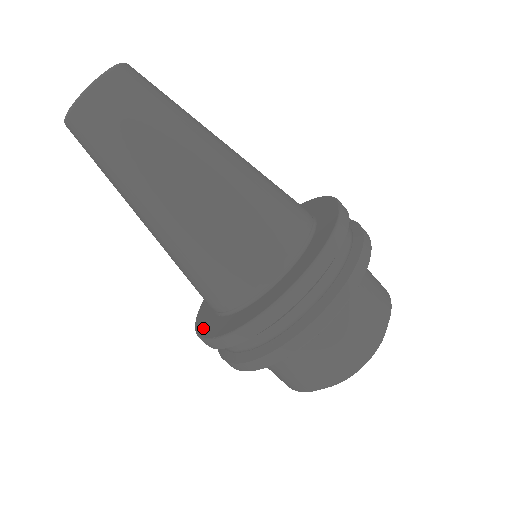
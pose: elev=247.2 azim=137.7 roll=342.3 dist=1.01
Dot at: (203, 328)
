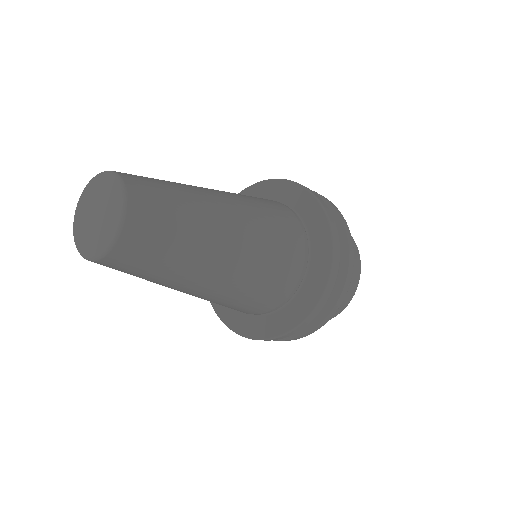
Dot at: (217, 305)
